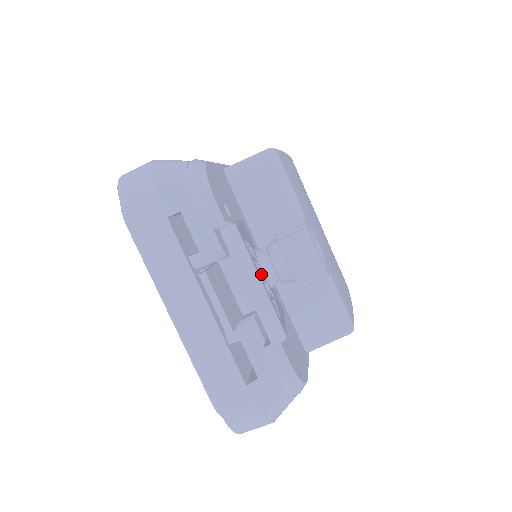
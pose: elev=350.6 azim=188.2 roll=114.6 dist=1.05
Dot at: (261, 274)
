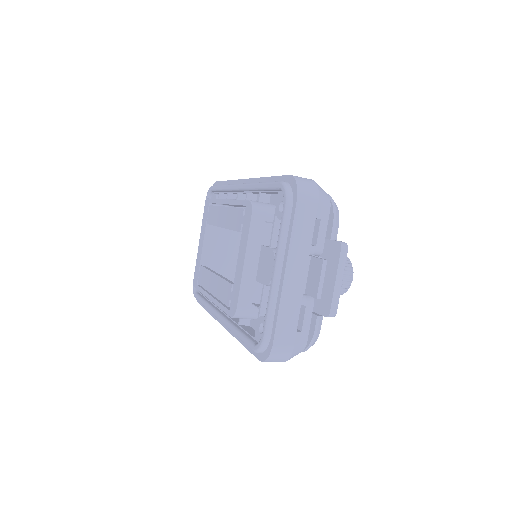
Dot at: occluded
